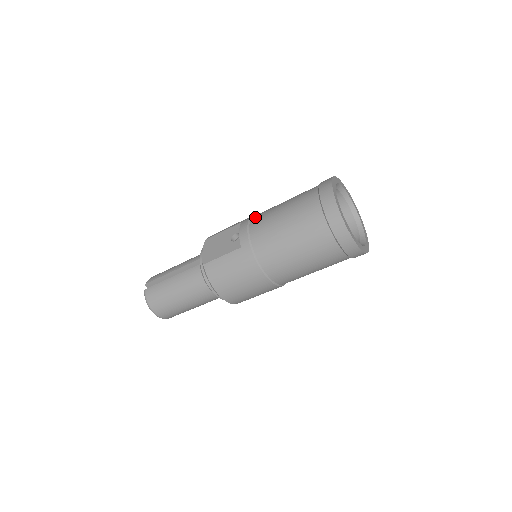
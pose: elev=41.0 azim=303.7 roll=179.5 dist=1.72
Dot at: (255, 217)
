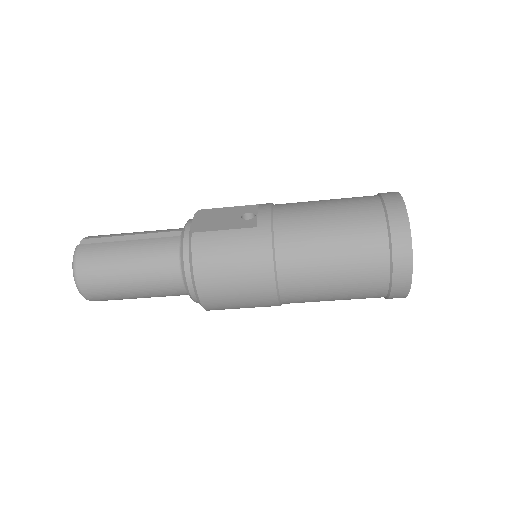
Dot at: occluded
